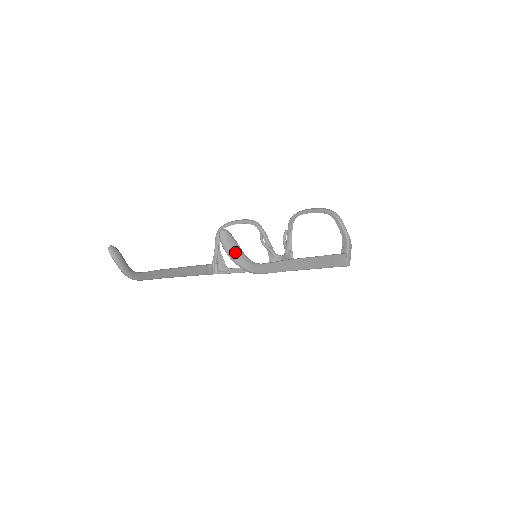
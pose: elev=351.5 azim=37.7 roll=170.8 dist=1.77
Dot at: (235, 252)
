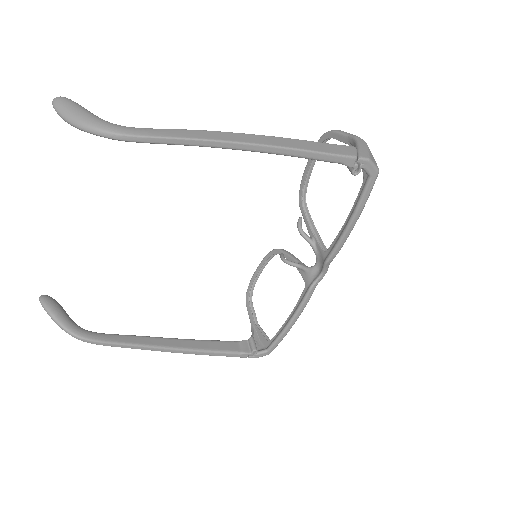
Dot at: (76, 113)
